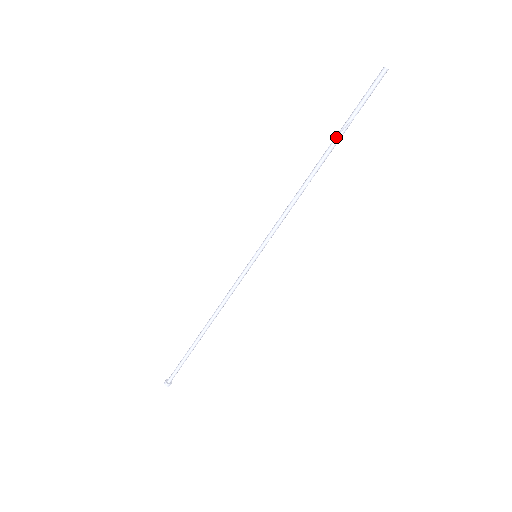
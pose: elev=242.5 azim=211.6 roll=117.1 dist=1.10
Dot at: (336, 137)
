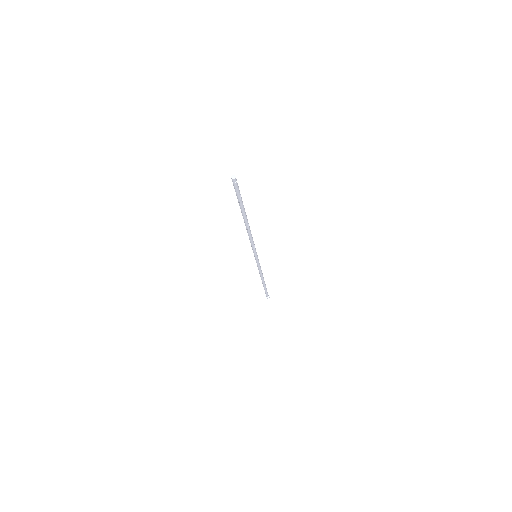
Dot at: occluded
